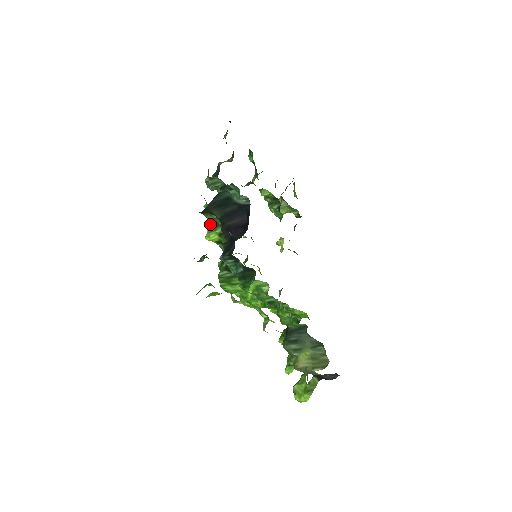
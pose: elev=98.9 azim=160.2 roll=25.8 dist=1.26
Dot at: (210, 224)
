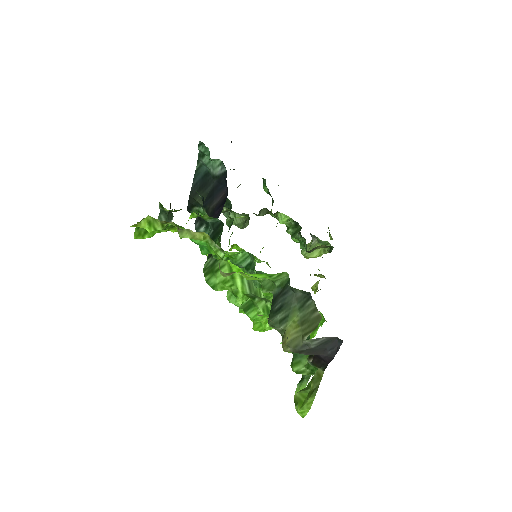
Dot at: occluded
